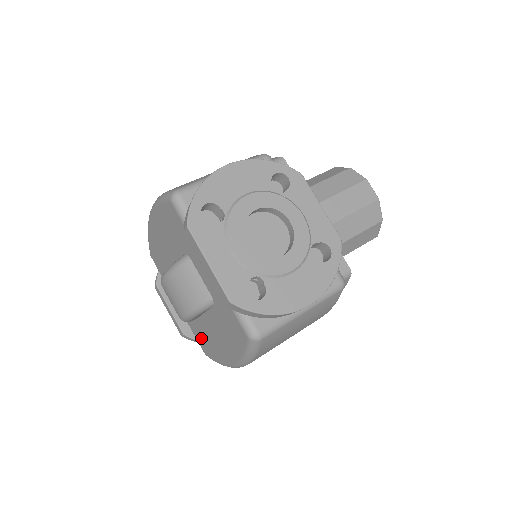
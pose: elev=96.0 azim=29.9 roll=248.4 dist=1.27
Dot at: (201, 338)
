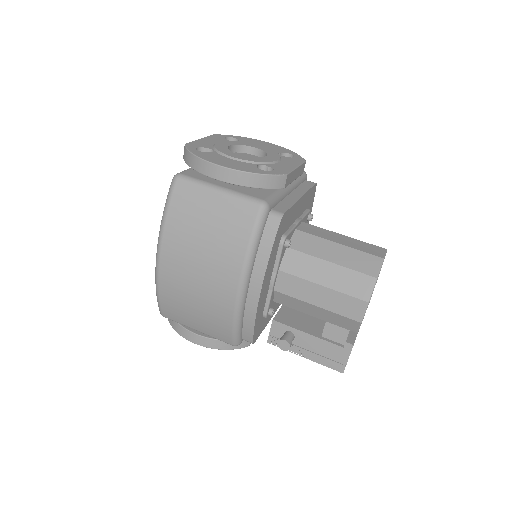
Dot at: occluded
